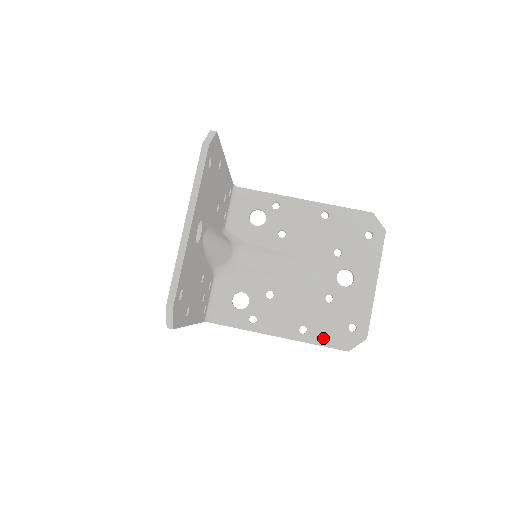
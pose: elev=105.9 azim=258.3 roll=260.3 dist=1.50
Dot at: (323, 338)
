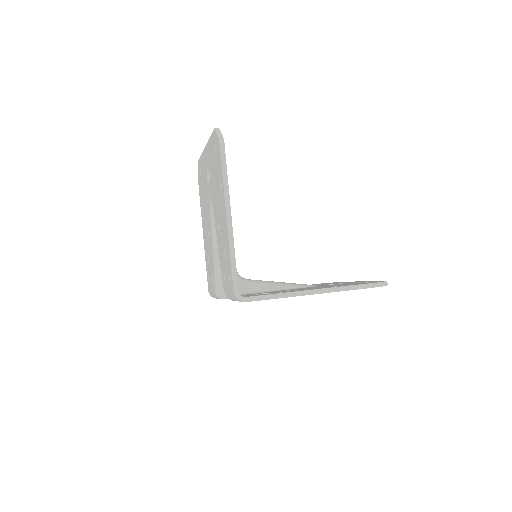
Dot at: occluded
